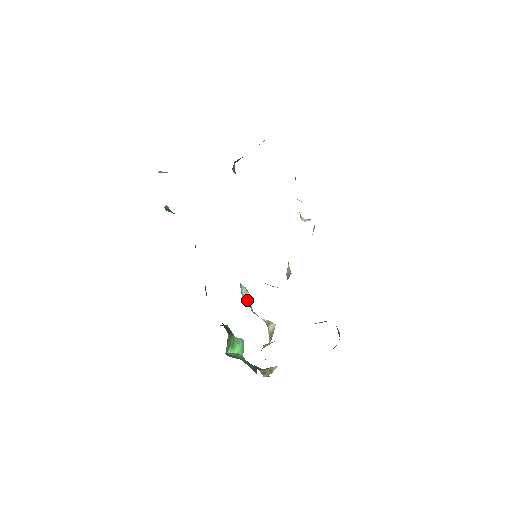
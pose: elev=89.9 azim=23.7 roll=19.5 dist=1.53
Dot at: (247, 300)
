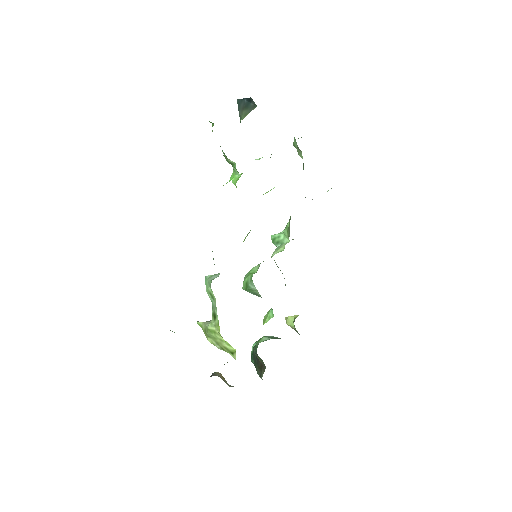
Dot at: occluded
